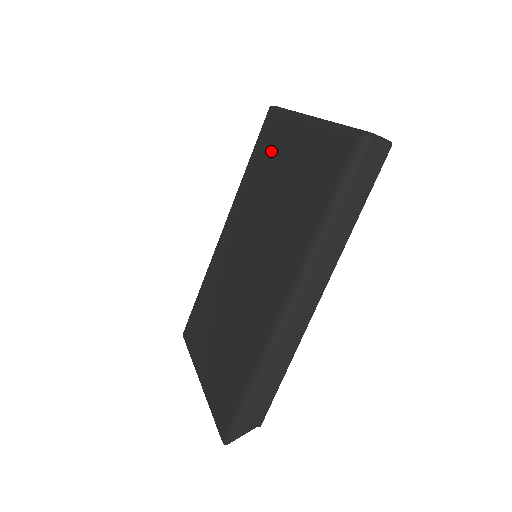
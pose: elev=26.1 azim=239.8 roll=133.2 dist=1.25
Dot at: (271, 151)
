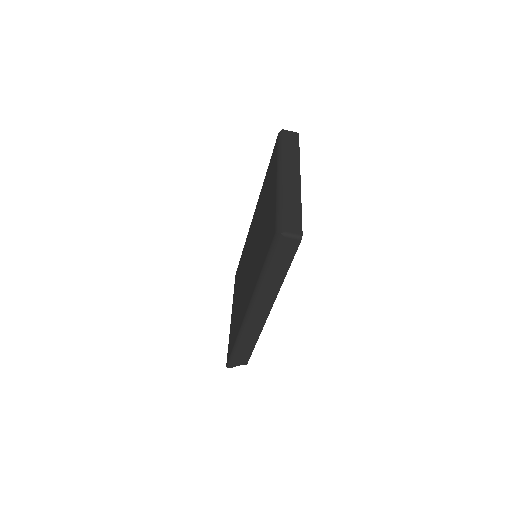
Dot at: (269, 180)
